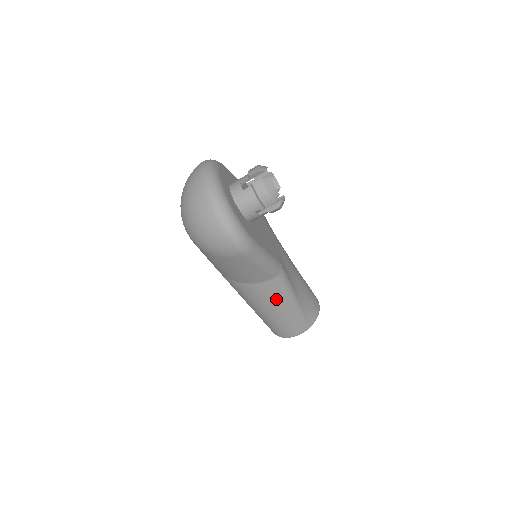
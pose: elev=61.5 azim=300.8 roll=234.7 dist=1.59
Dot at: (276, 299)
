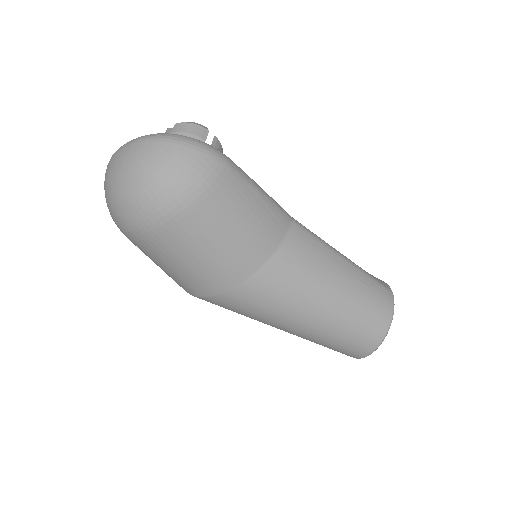
Dot at: (321, 257)
